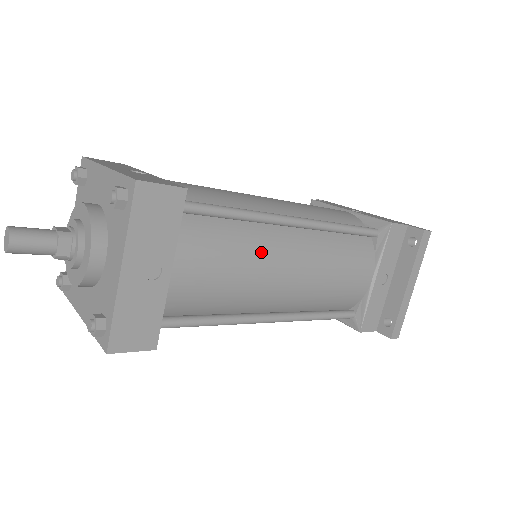
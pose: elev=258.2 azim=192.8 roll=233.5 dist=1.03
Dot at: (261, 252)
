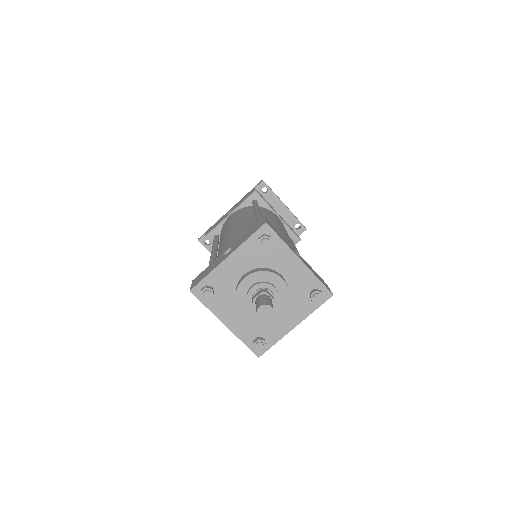
Dot at: (277, 229)
